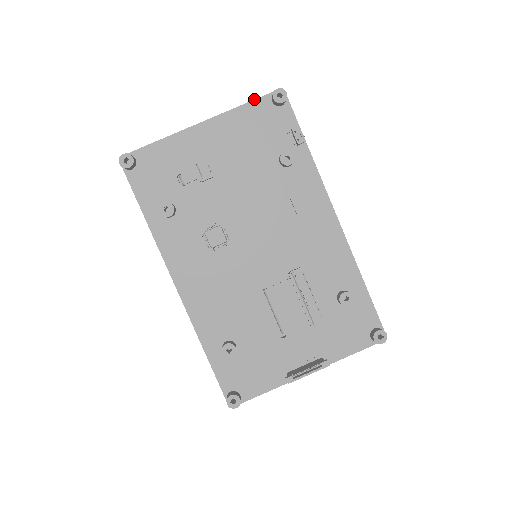
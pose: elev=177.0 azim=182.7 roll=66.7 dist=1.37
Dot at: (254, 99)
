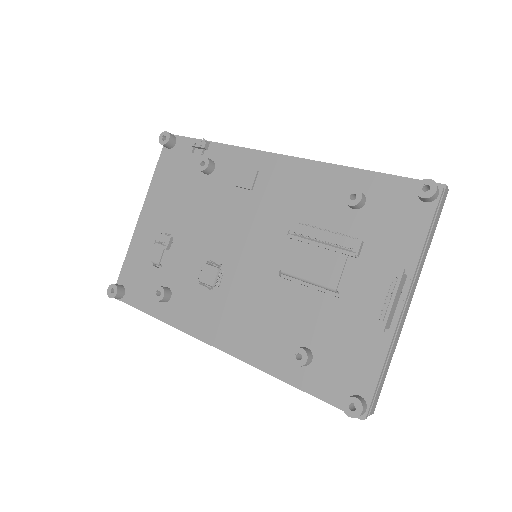
Dot at: (157, 162)
